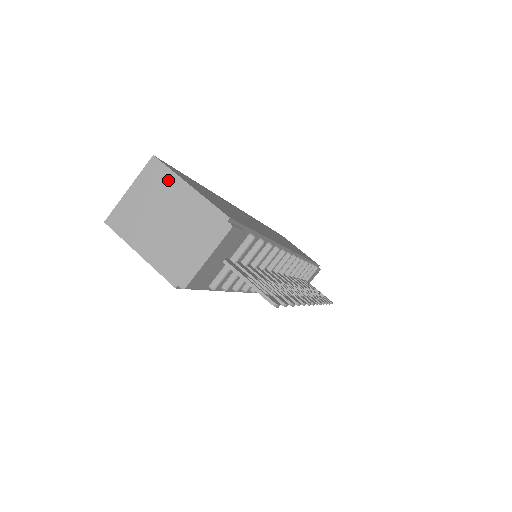
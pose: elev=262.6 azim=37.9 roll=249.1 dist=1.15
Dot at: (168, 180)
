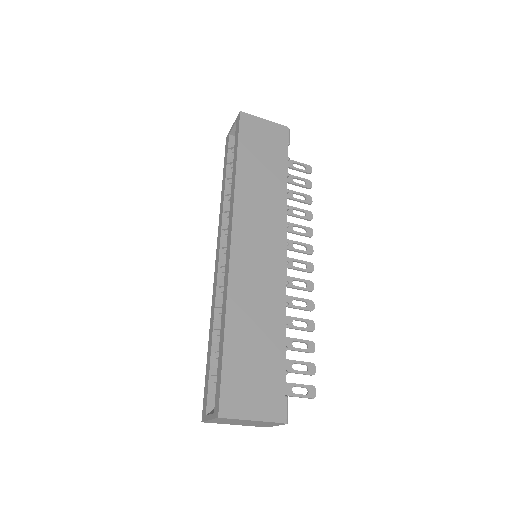
Dot at: (236, 420)
